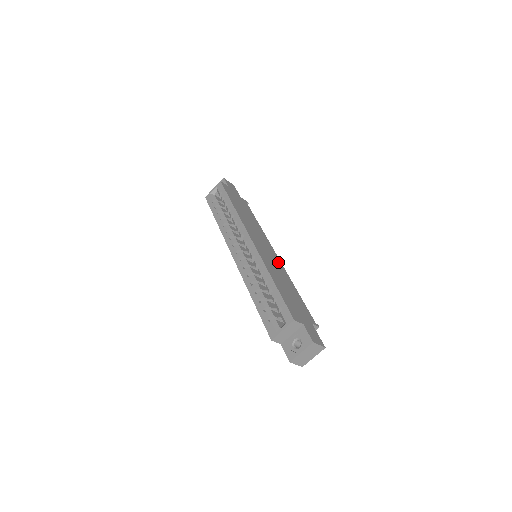
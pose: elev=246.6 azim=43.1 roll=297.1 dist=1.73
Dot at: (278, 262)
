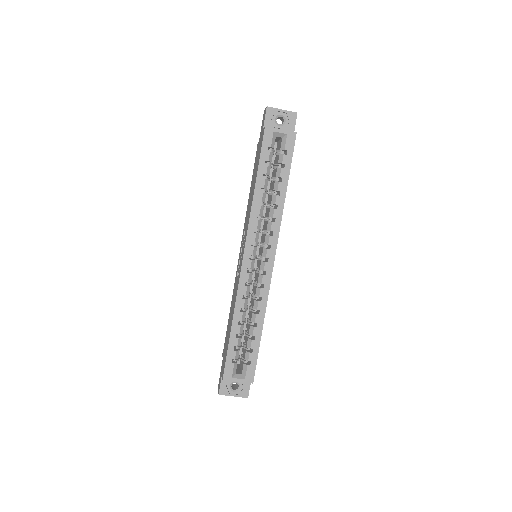
Dot at: occluded
